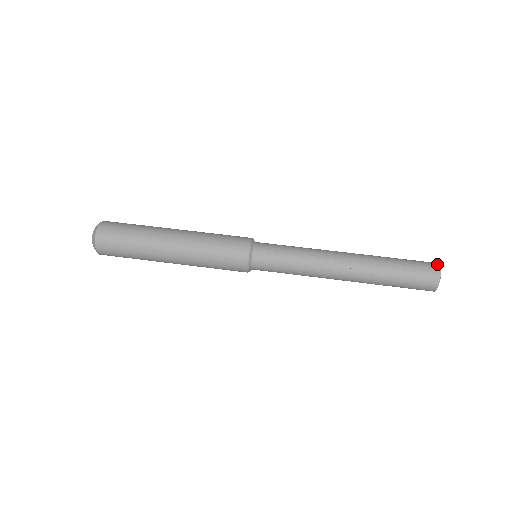
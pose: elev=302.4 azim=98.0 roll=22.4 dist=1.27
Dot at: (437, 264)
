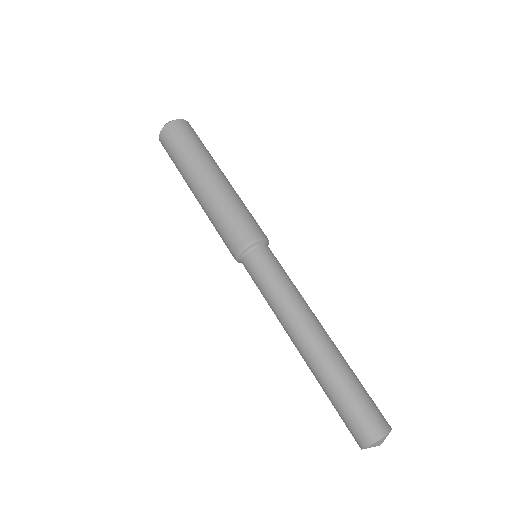
Dot at: (390, 428)
